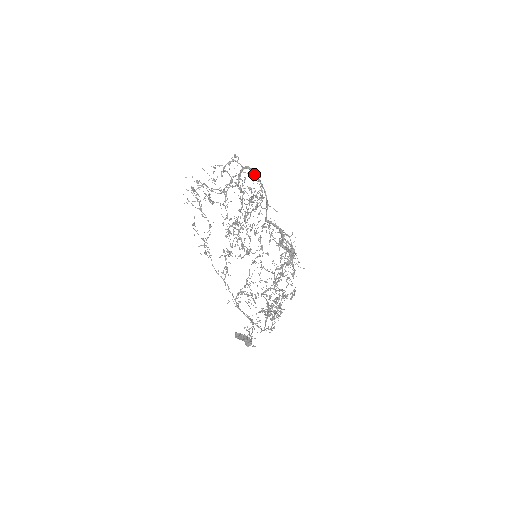
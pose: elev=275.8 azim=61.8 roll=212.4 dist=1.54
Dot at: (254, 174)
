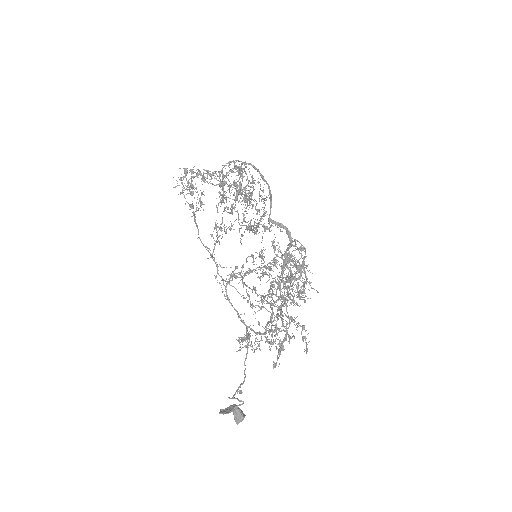
Dot at: (257, 170)
